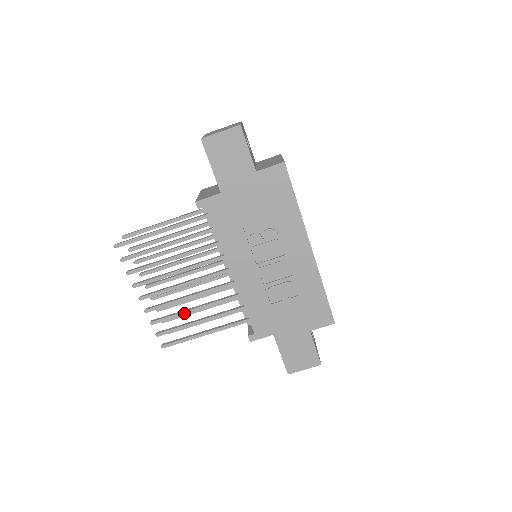
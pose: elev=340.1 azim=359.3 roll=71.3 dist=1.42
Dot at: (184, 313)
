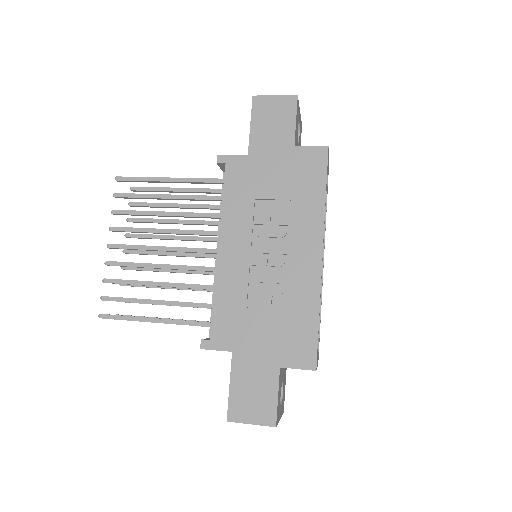
Dot at: (145, 283)
